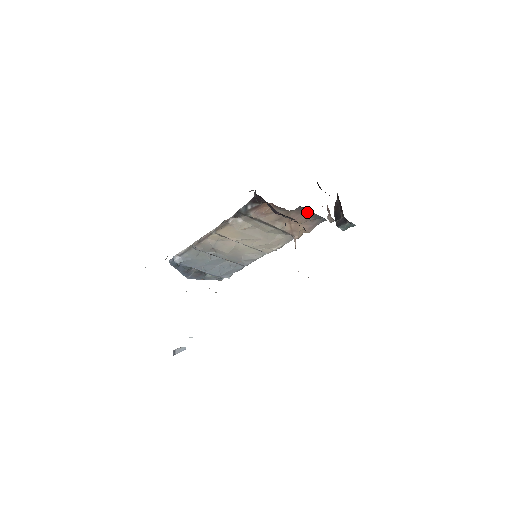
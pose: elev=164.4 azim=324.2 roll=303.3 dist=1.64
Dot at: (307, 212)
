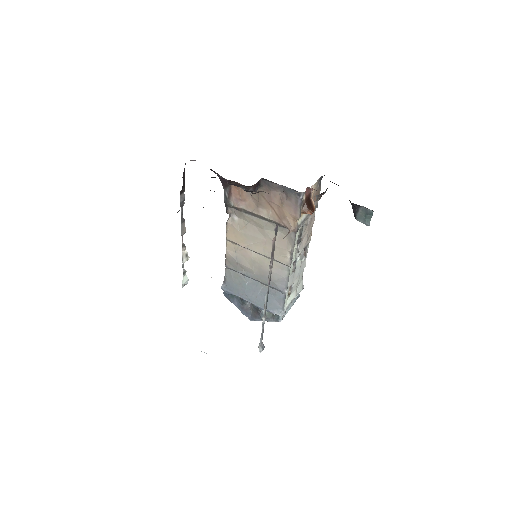
Dot at: (273, 186)
